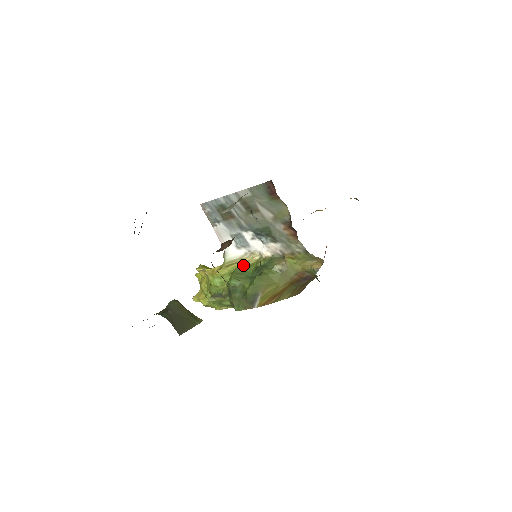
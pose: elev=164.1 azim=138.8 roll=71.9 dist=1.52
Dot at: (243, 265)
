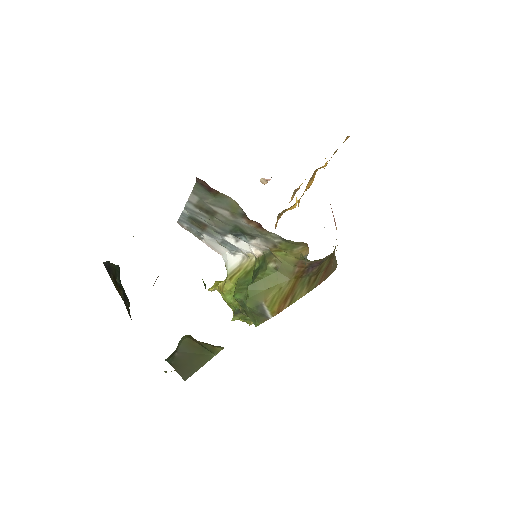
Dot at: (244, 272)
